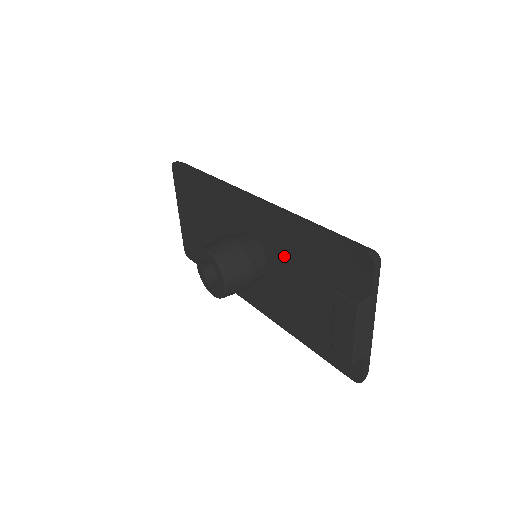
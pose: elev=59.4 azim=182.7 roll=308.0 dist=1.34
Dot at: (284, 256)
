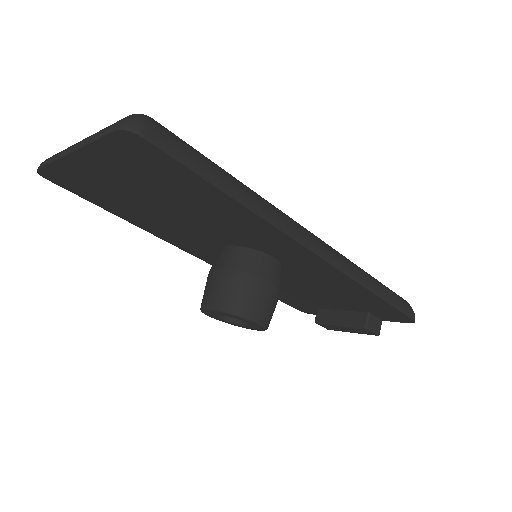
Dot at: (314, 283)
